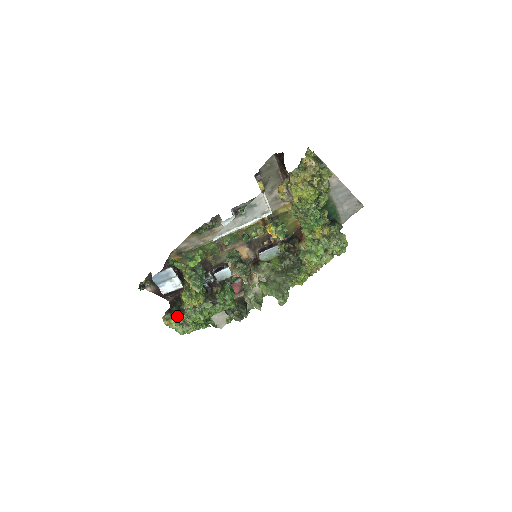
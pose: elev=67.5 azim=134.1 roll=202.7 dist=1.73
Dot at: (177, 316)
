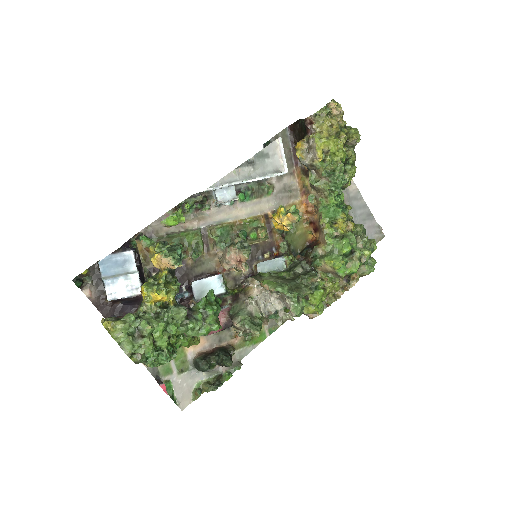
Dot at: (128, 316)
